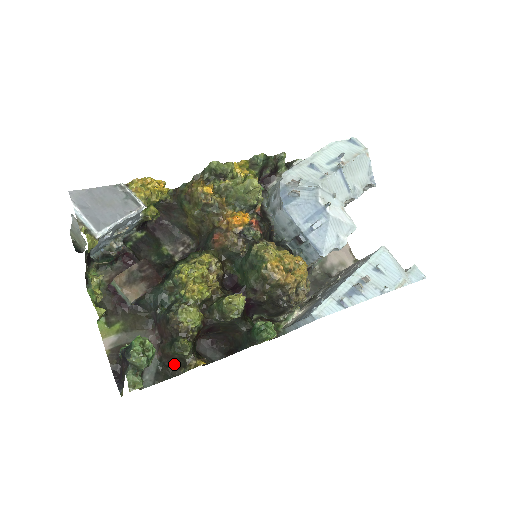
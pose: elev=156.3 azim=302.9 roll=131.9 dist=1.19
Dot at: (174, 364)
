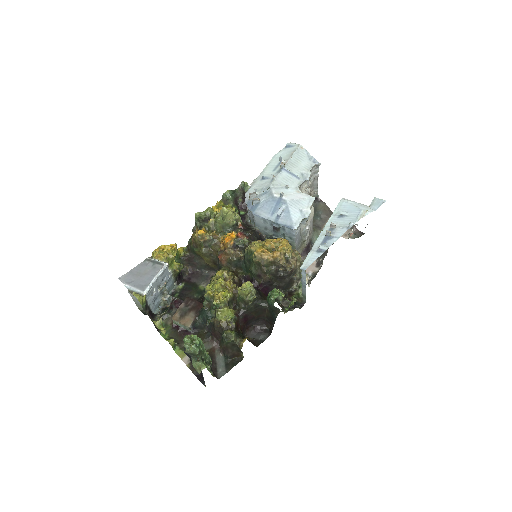
Dot at: (233, 353)
